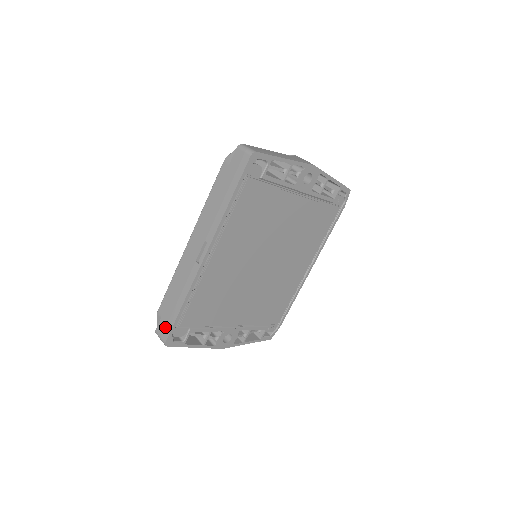
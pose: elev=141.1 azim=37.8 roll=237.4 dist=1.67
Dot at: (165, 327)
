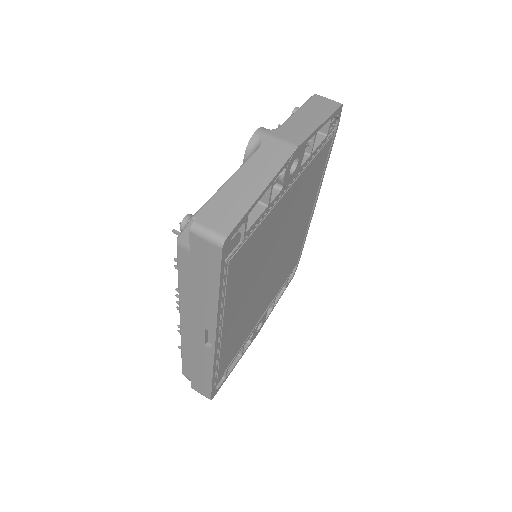
Dot at: (202, 389)
